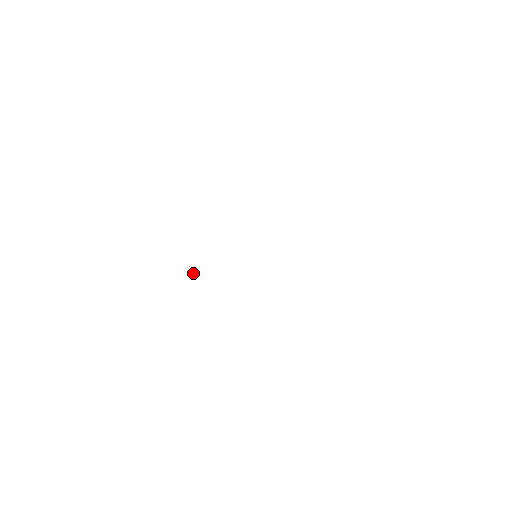
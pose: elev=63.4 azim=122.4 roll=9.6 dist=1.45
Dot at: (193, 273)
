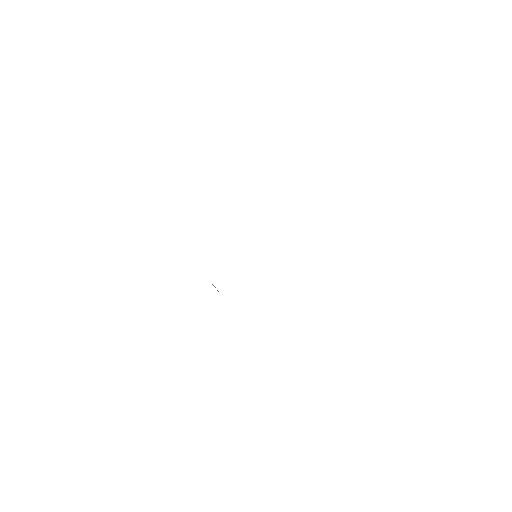
Dot at: occluded
